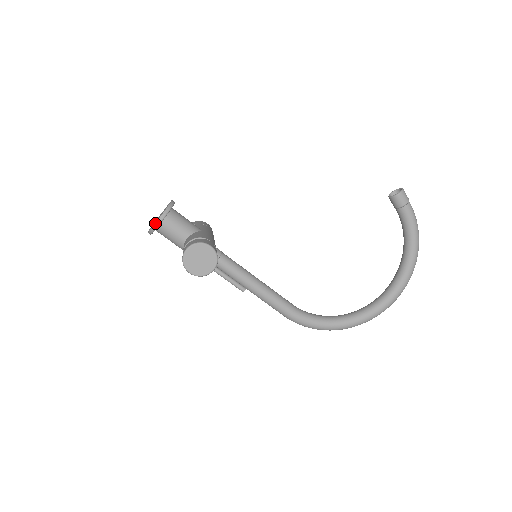
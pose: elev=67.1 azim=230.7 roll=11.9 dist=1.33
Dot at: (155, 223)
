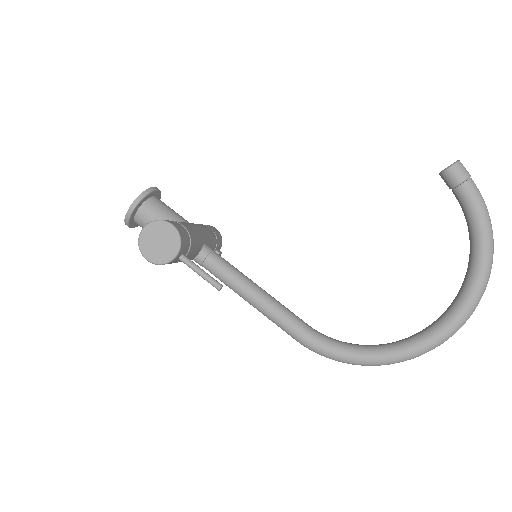
Dot at: (128, 209)
